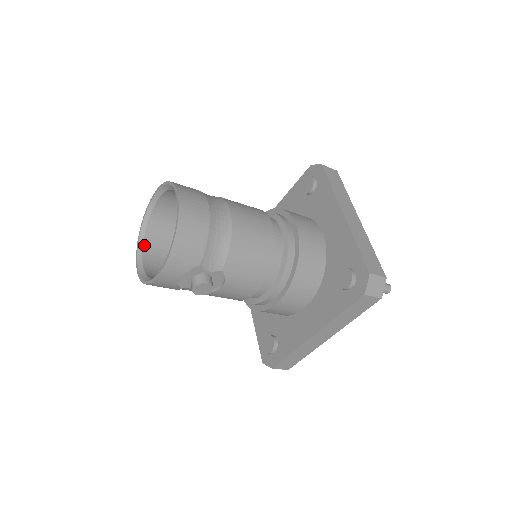
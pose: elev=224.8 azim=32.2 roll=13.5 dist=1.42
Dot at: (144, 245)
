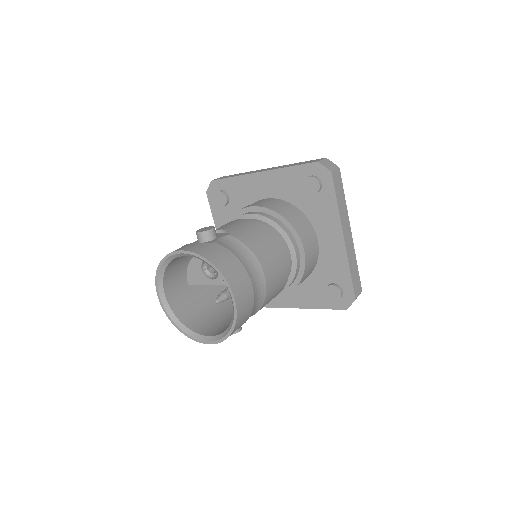
Dot at: (164, 281)
